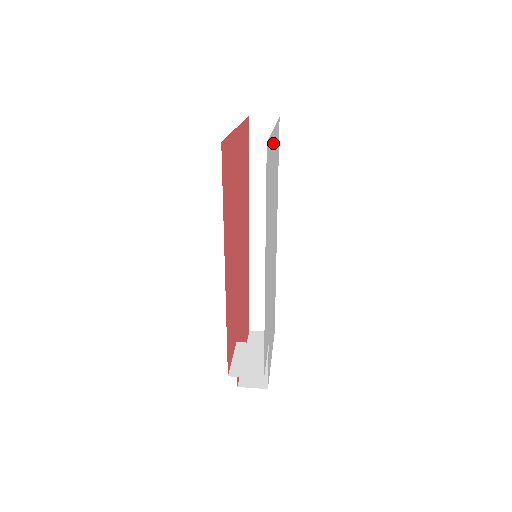
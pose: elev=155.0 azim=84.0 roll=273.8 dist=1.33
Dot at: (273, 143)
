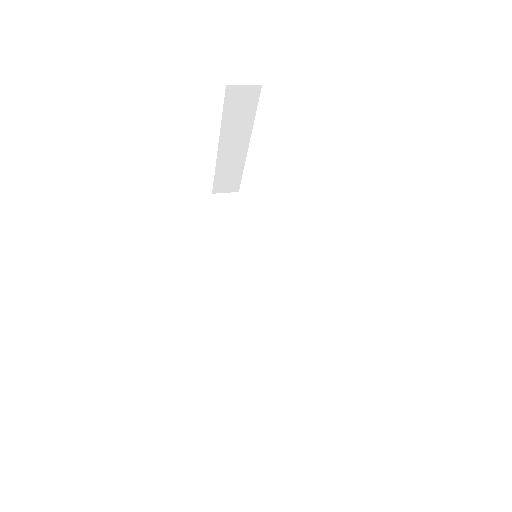
Dot at: occluded
